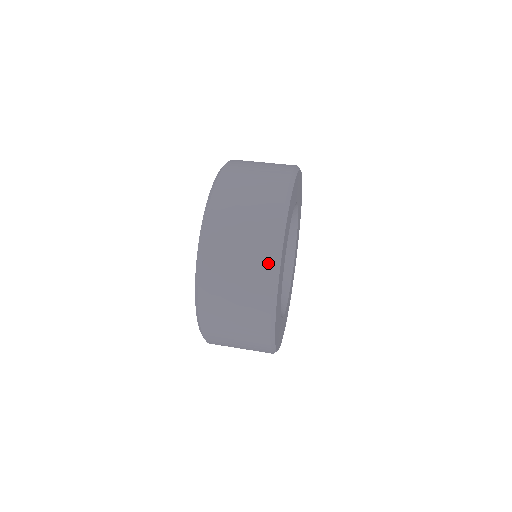
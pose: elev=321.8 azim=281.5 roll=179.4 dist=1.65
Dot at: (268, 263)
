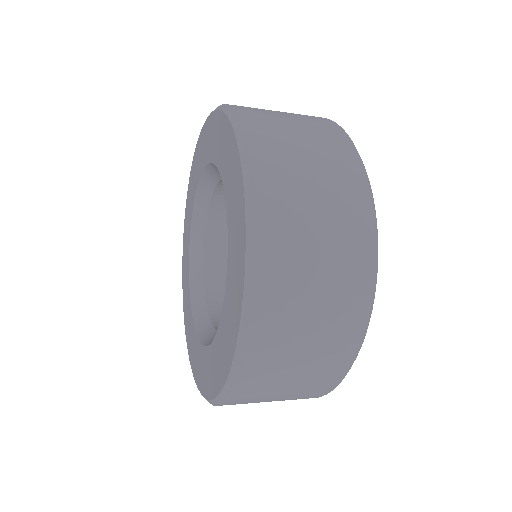
Dot at: occluded
